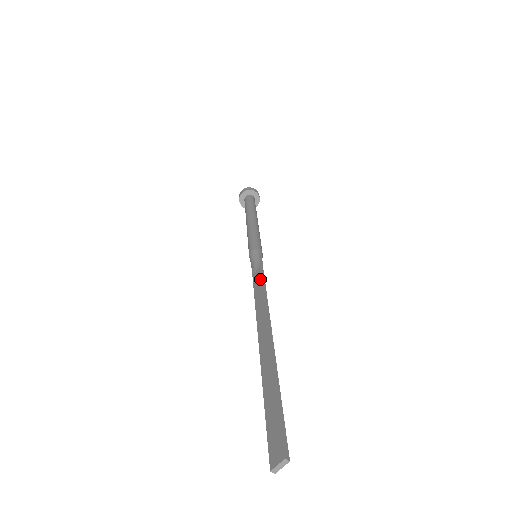
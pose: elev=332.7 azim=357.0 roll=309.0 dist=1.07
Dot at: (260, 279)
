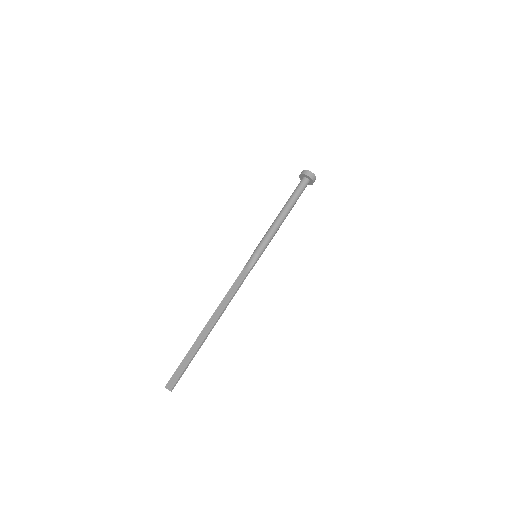
Dot at: (239, 284)
